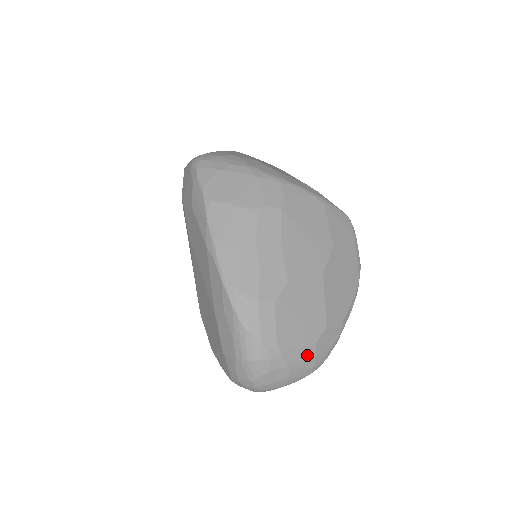
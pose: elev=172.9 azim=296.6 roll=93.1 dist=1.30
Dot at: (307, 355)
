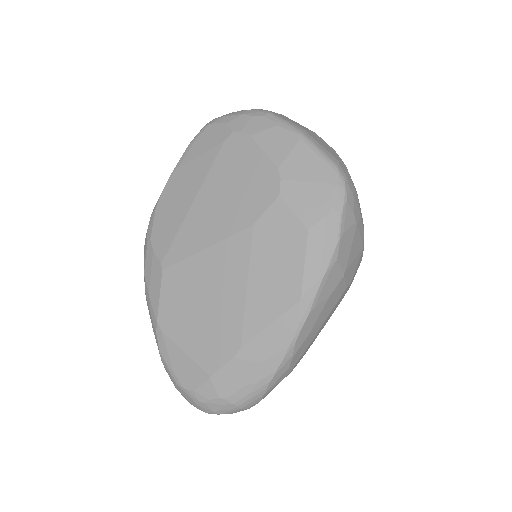
Dot at: occluded
